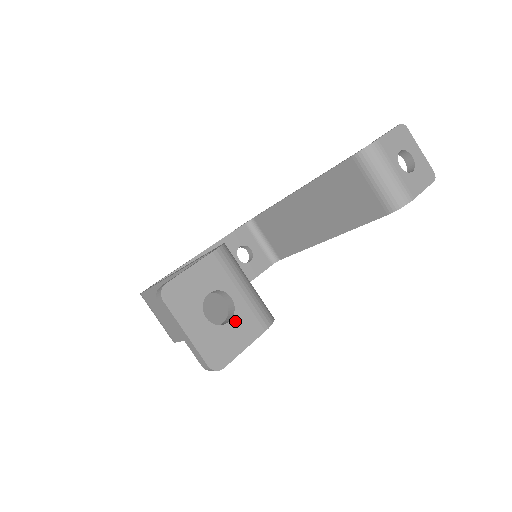
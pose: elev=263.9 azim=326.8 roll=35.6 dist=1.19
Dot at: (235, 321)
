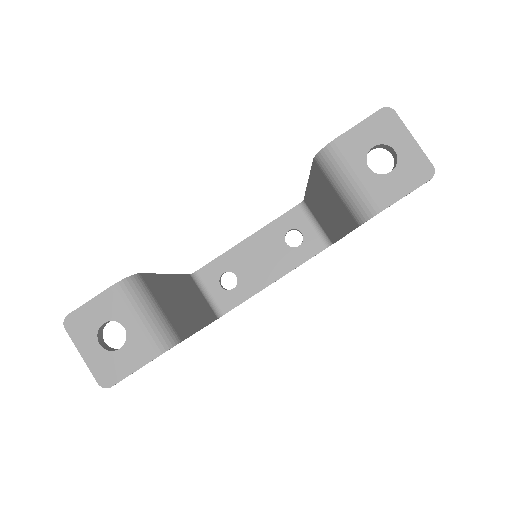
Dot at: (126, 348)
